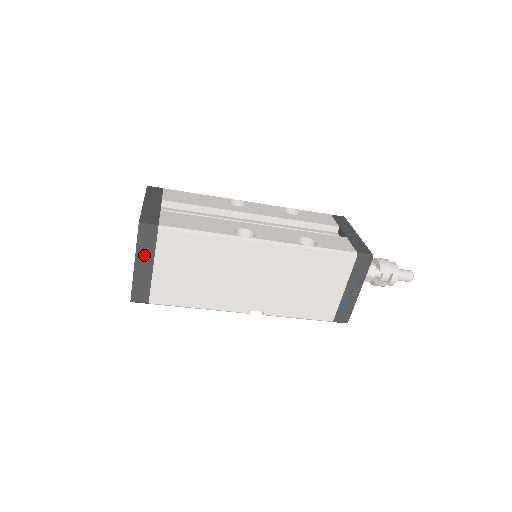
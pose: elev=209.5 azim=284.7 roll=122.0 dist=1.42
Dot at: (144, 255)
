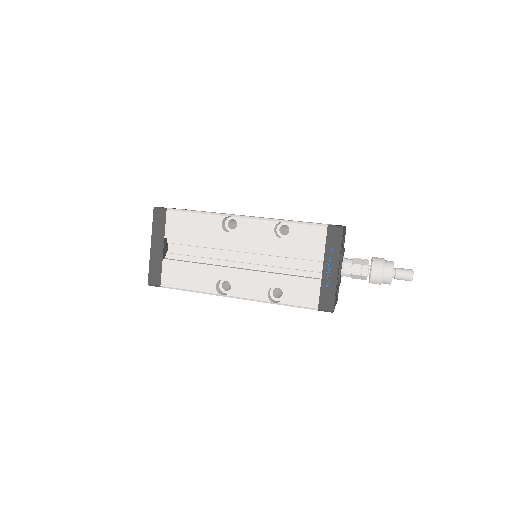
Dot at: occluded
